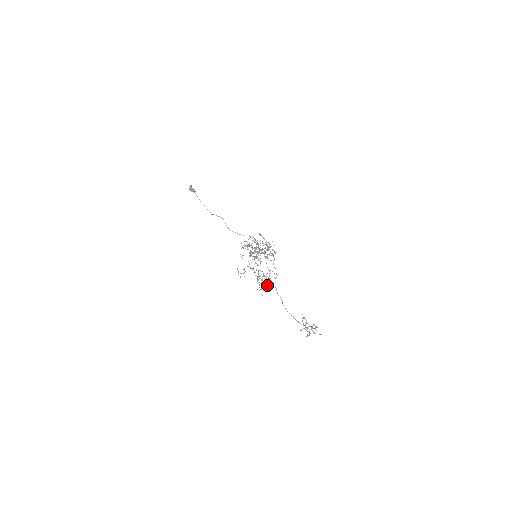
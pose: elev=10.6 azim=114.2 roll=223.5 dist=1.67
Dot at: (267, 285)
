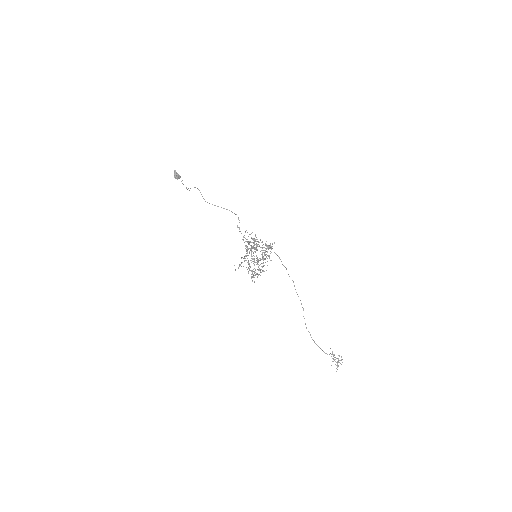
Dot at: (260, 275)
